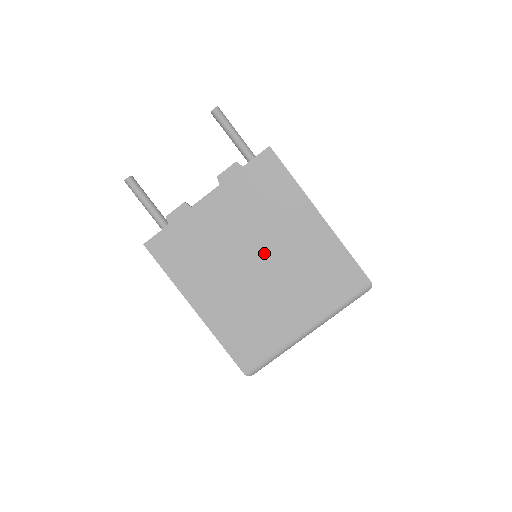
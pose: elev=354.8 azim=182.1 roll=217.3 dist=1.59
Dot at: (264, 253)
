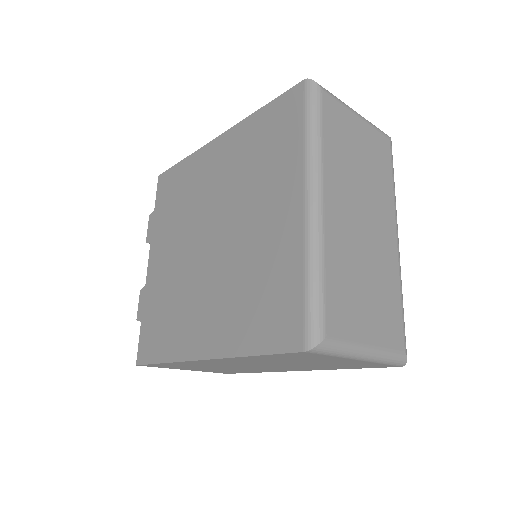
Dot at: (208, 224)
